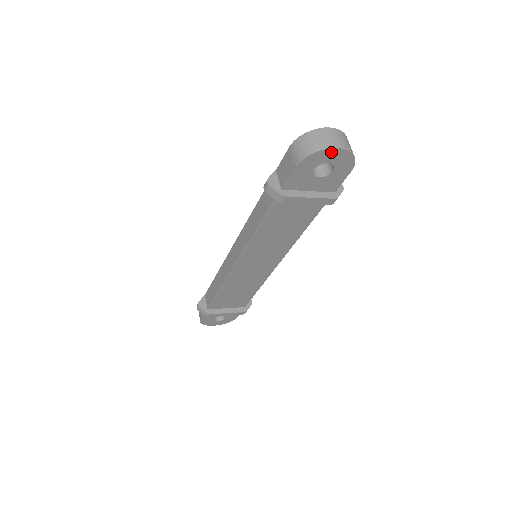
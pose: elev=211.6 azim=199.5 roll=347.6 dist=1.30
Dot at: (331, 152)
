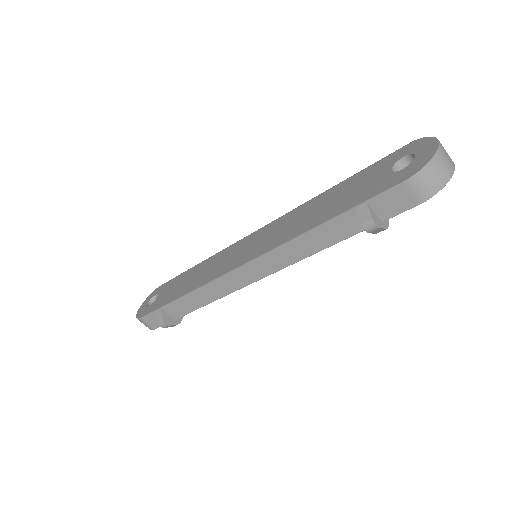
Dot at: occluded
